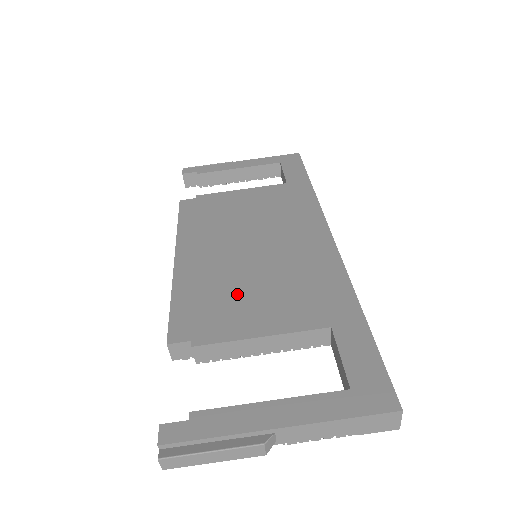
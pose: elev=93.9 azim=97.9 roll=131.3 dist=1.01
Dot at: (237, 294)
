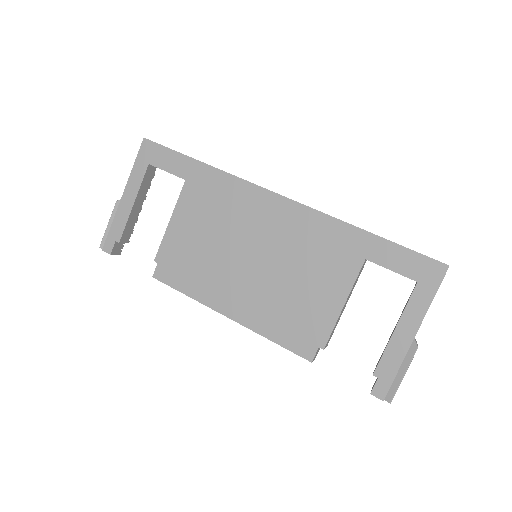
Dot at: (295, 297)
